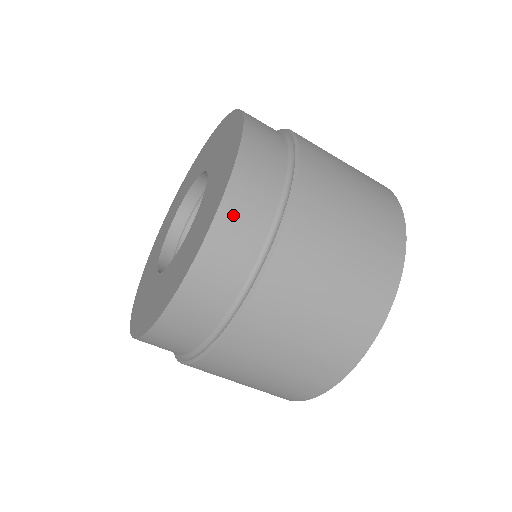
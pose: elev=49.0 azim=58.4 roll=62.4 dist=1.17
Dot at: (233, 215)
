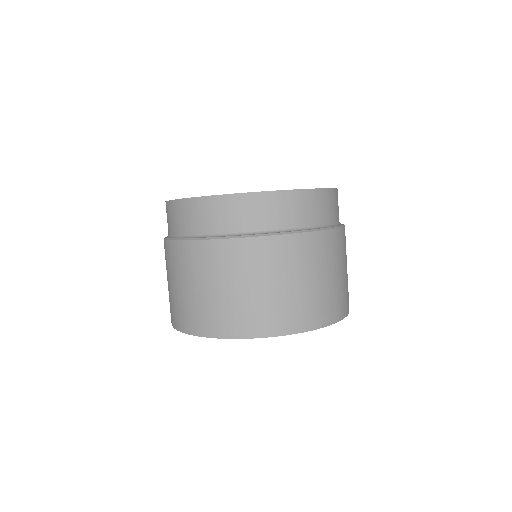
Dot at: (285, 201)
